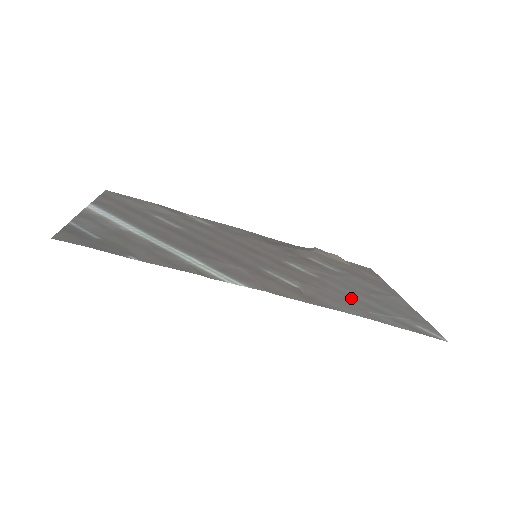
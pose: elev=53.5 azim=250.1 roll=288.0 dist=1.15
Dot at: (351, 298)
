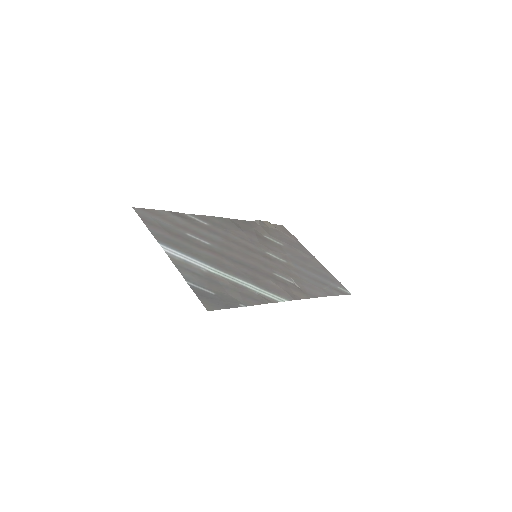
Dot at: (310, 278)
